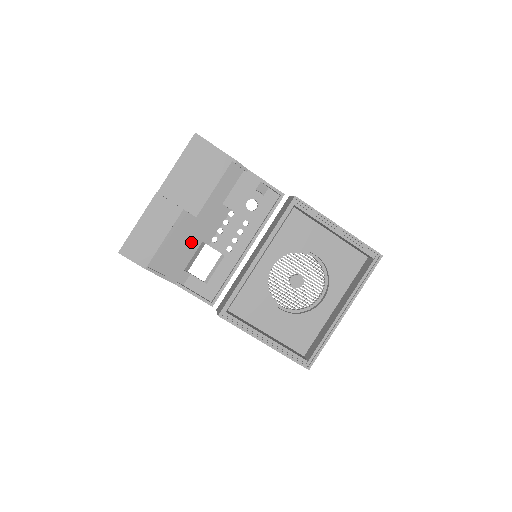
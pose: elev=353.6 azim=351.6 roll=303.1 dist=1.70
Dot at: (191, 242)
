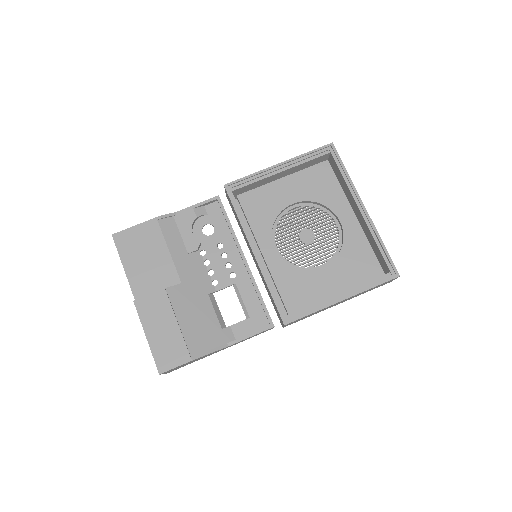
Dot at: (200, 304)
